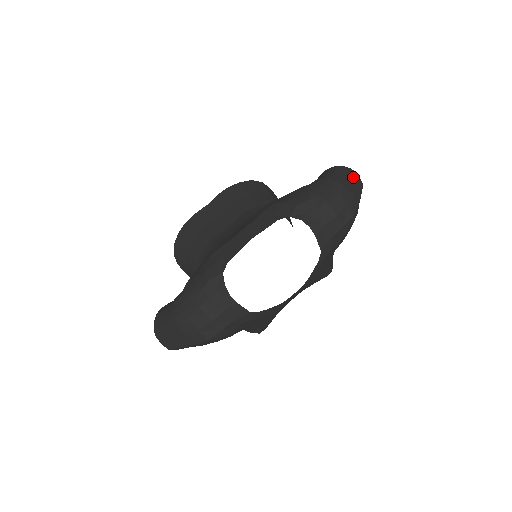
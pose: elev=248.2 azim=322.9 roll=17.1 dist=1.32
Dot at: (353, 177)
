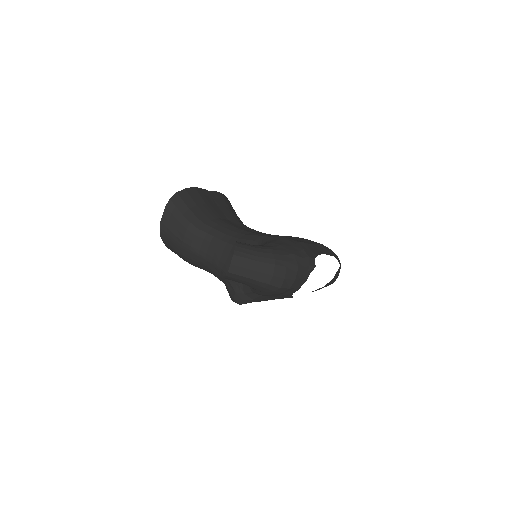
Dot at: occluded
